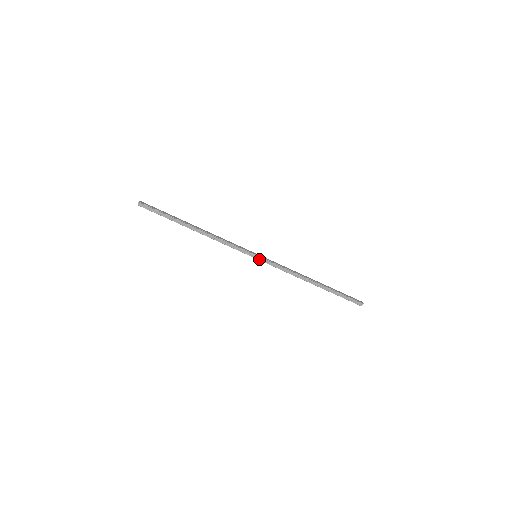
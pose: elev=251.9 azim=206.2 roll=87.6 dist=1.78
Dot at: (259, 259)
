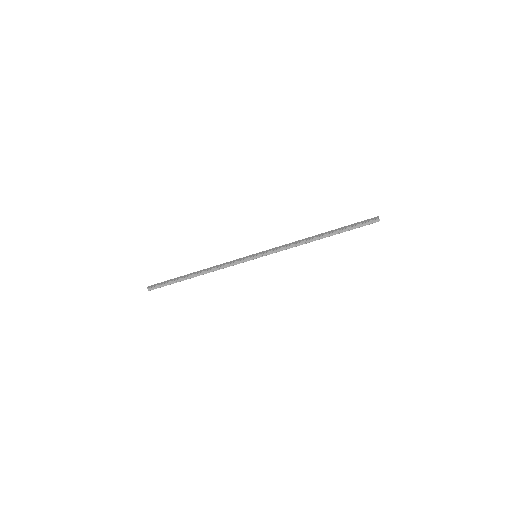
Dot at: occluded
